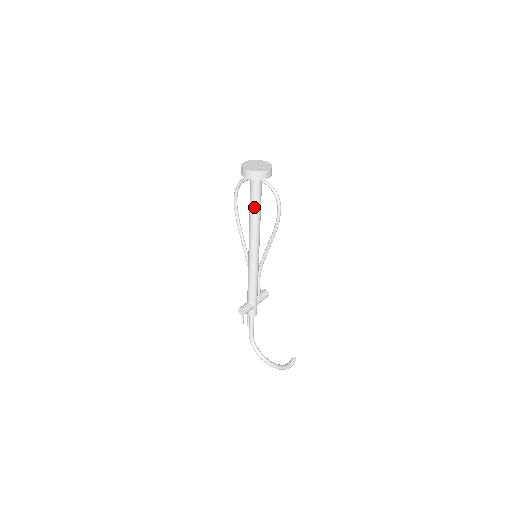
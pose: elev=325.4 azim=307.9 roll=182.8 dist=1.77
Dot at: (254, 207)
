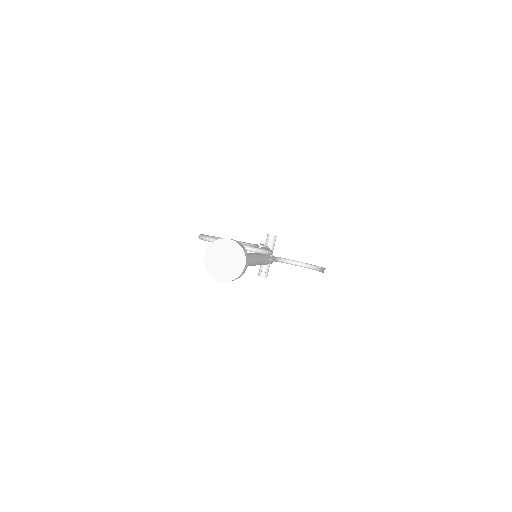
Dot at: occluded
